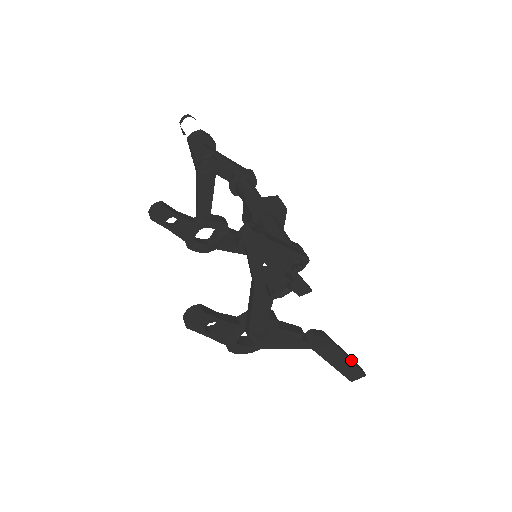
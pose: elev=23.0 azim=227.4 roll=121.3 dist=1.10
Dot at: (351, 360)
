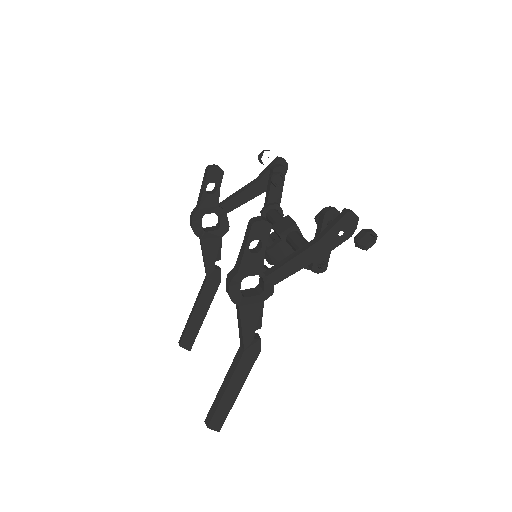
Dot at: (235, 399)
